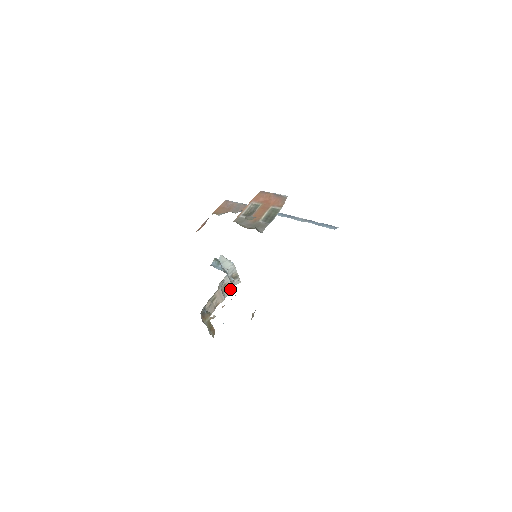
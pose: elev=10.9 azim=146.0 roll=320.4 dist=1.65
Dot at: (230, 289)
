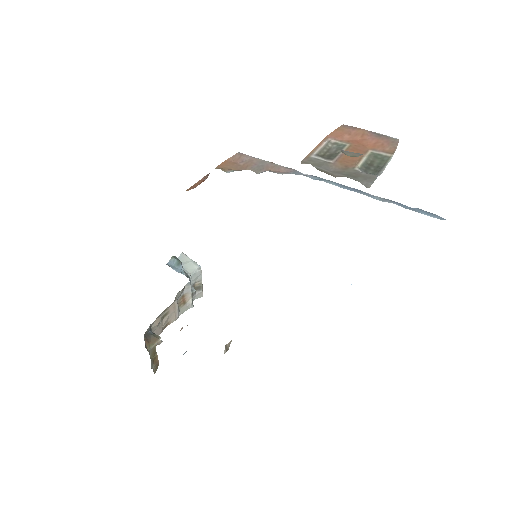
Dot at: (188, 304)
